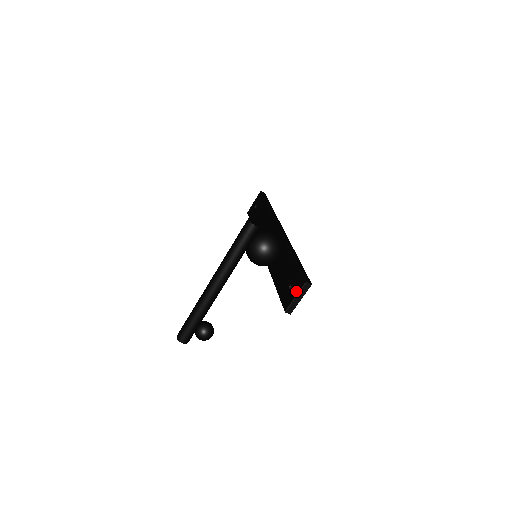
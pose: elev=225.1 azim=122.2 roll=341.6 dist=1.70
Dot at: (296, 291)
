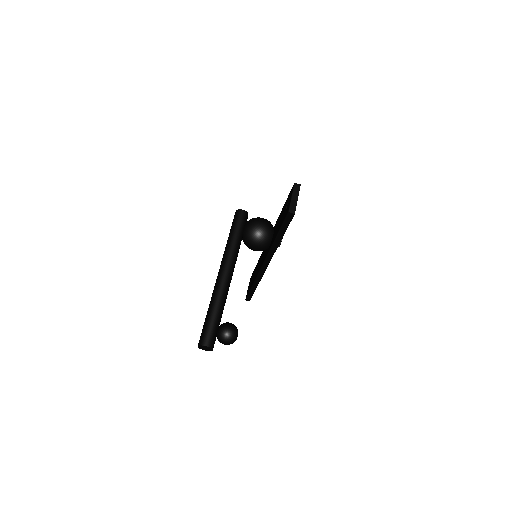
Dot at: (290, 196)
